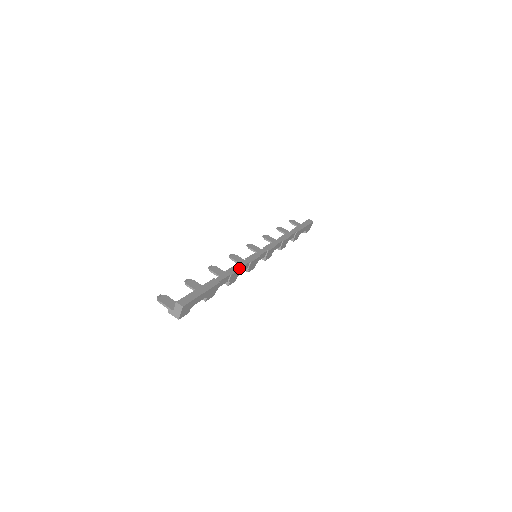
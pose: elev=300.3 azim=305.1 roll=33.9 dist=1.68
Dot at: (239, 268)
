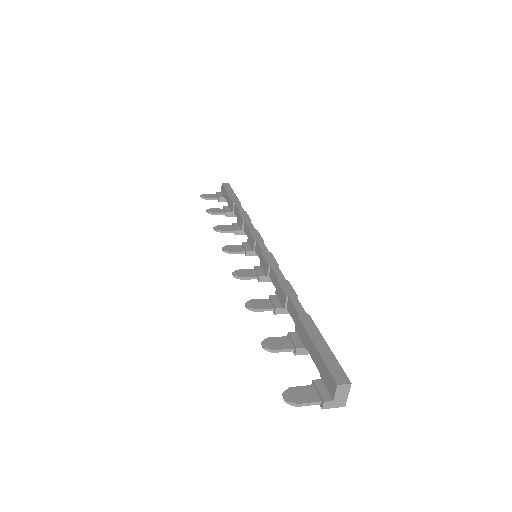
Dot at: (286, 281)
